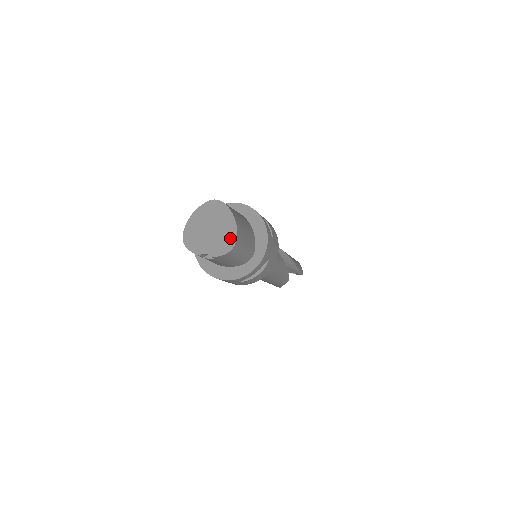
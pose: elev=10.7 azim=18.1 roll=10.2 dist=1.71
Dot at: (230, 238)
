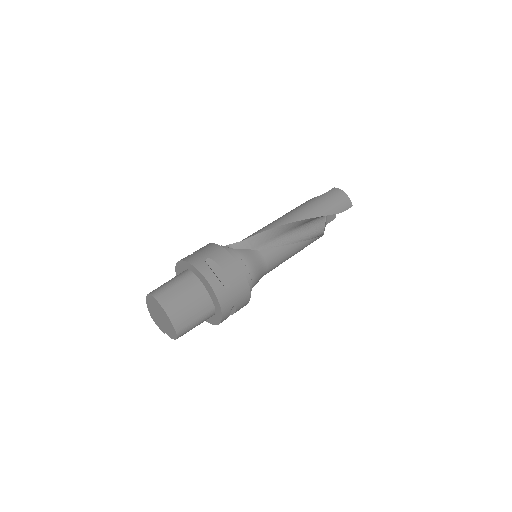
Dot at: (172, 329)
